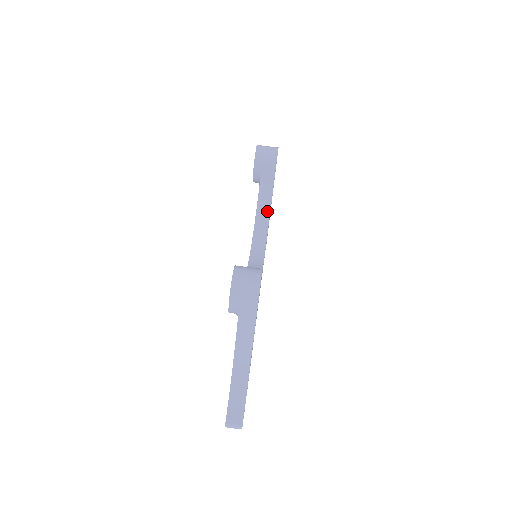
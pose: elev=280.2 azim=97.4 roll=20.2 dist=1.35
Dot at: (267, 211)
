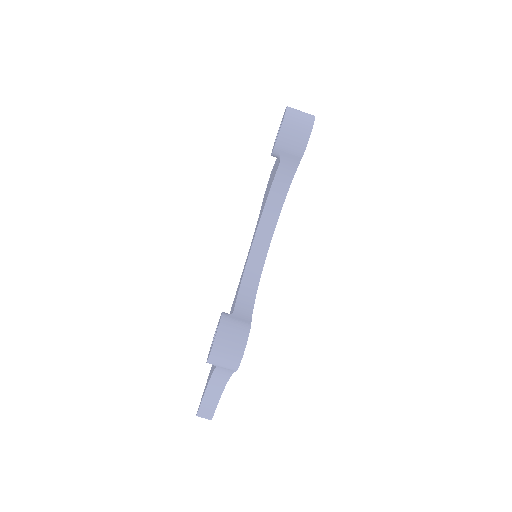
Dot at: (281, 198)
